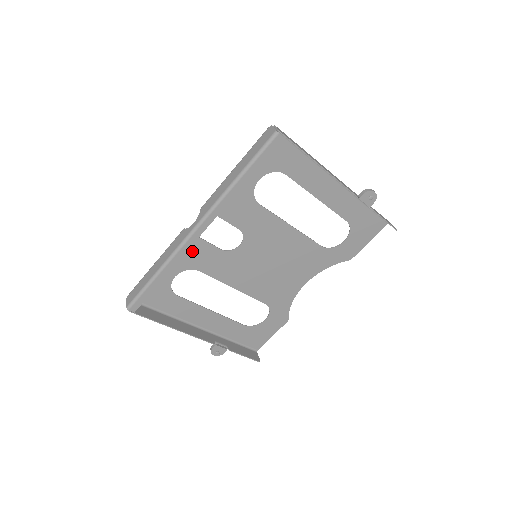
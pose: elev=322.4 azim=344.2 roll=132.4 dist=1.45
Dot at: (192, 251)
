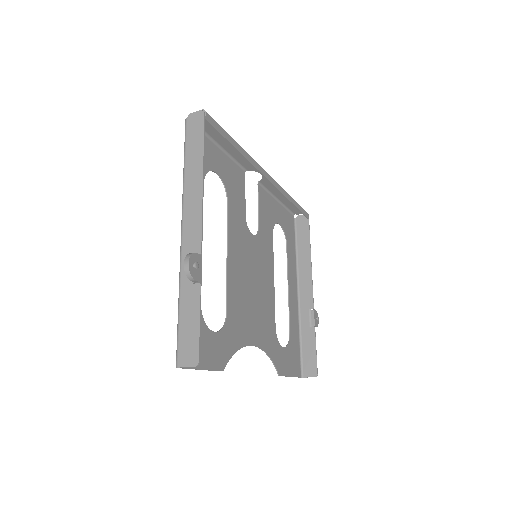
Dot at: (236, 185)
